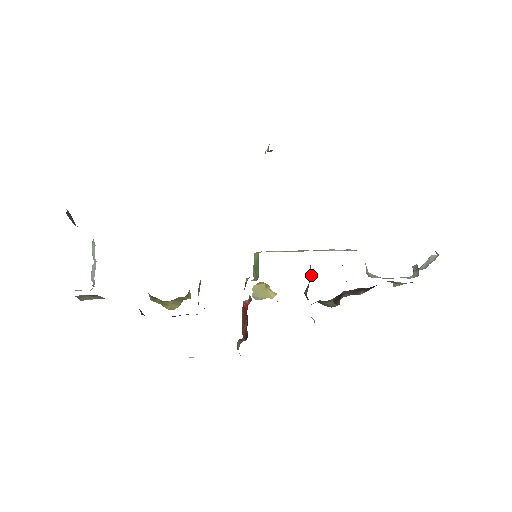
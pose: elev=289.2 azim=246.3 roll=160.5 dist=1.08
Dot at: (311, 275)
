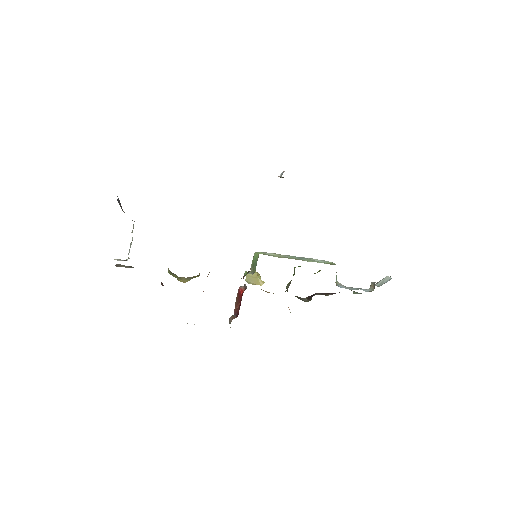
Dot at: occluded
